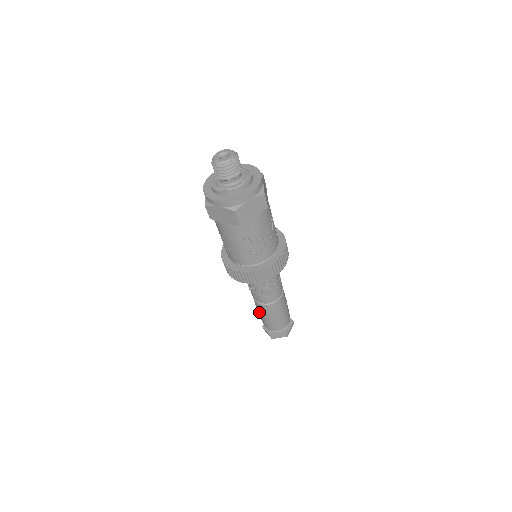
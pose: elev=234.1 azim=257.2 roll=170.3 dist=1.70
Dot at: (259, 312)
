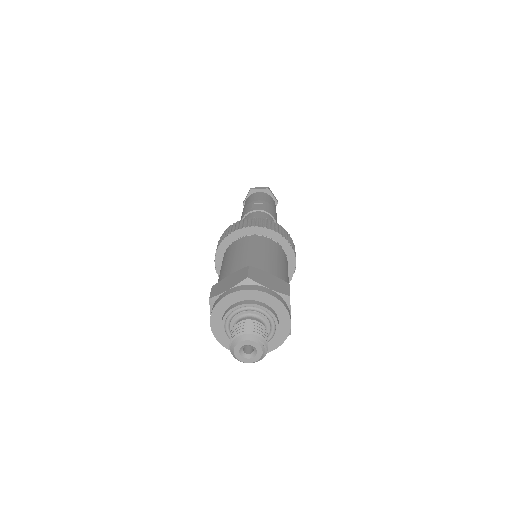
Dot at: occluded
